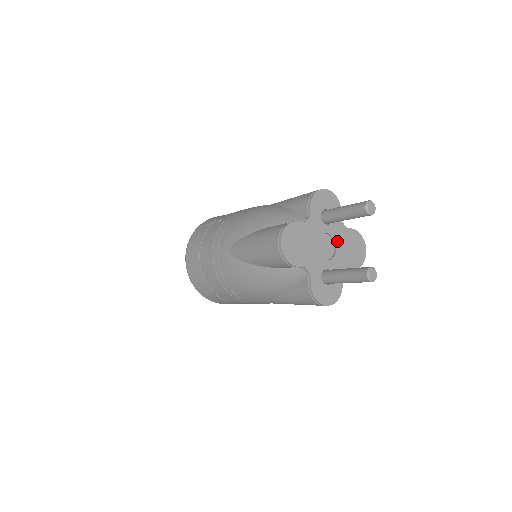
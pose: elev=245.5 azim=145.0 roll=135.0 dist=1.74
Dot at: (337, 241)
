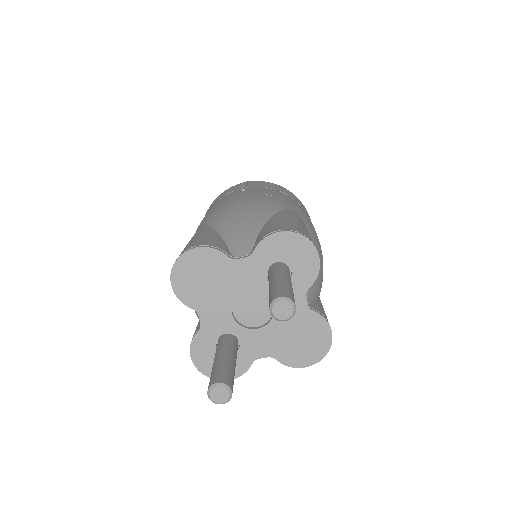
Dot at: occluded
